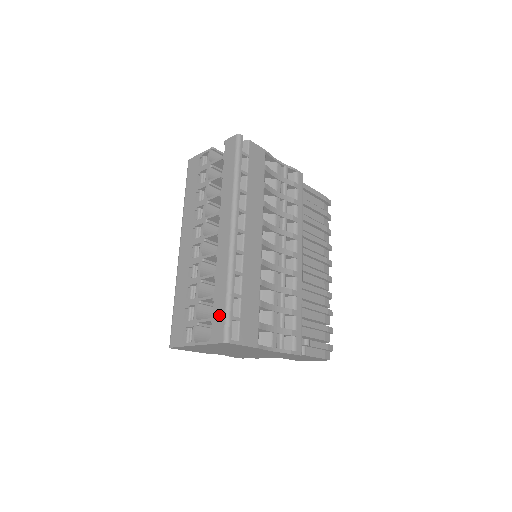
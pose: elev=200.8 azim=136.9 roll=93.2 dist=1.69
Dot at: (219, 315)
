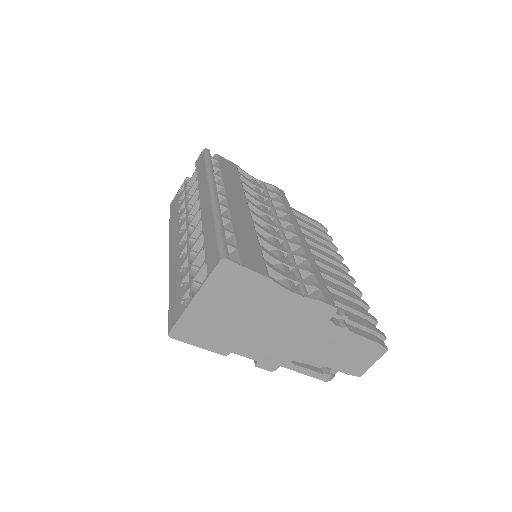
Dot at: (211, 248)
